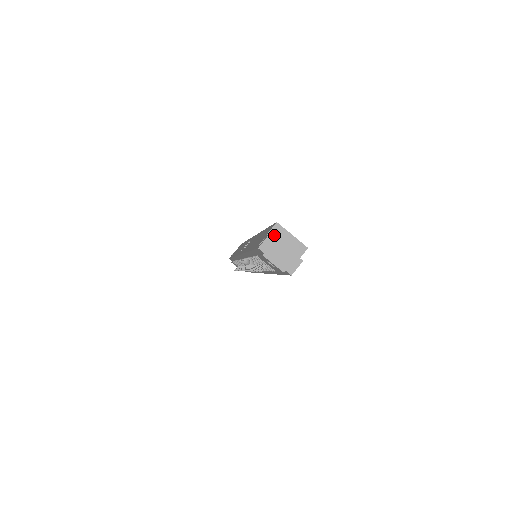
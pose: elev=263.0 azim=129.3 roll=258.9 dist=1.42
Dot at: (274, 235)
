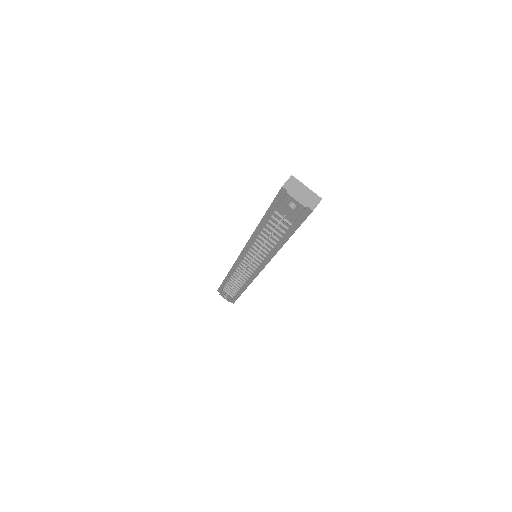
Dot at: occluded
